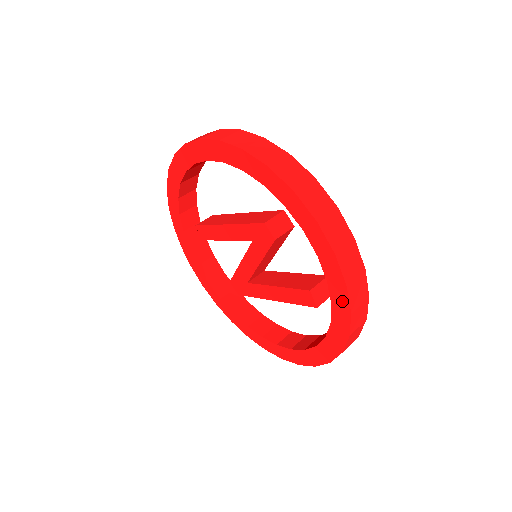
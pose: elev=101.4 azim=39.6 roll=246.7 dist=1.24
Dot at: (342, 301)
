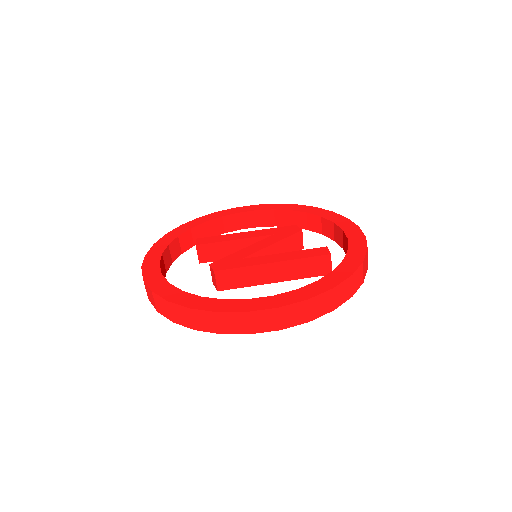
Dot at: (360, 244)
